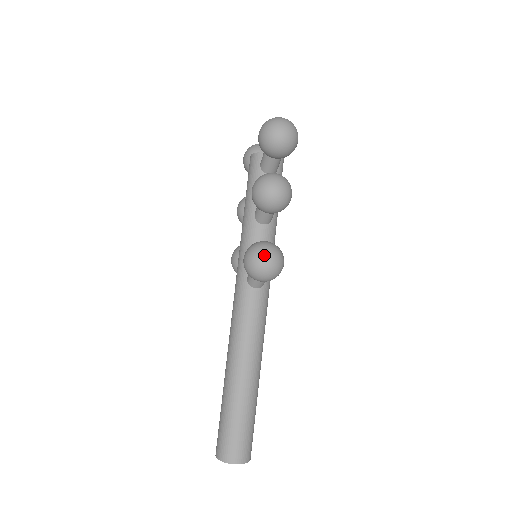
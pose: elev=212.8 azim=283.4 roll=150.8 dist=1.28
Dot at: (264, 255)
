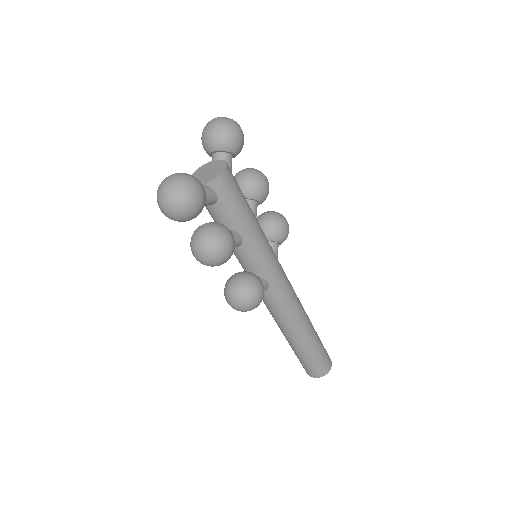
Dot at: (231, 303)
